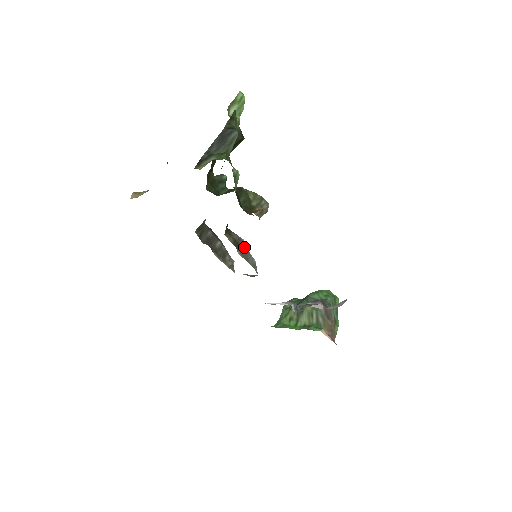
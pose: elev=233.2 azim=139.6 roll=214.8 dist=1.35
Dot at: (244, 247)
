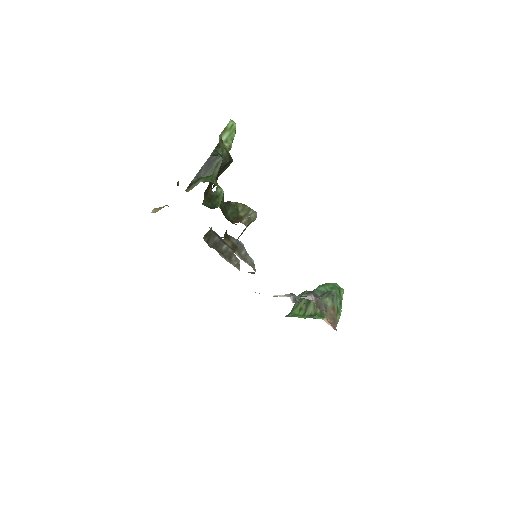
Dot at: (242, 249)
